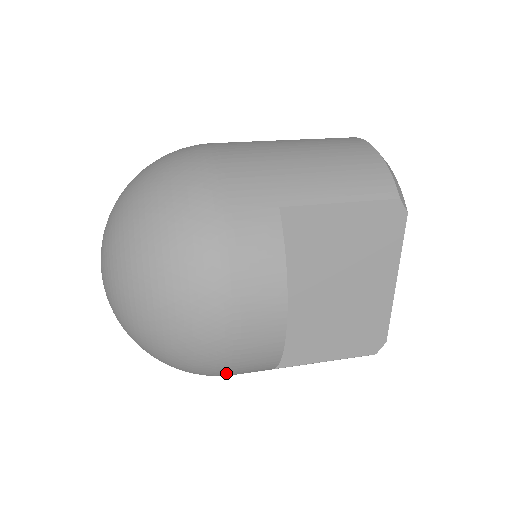
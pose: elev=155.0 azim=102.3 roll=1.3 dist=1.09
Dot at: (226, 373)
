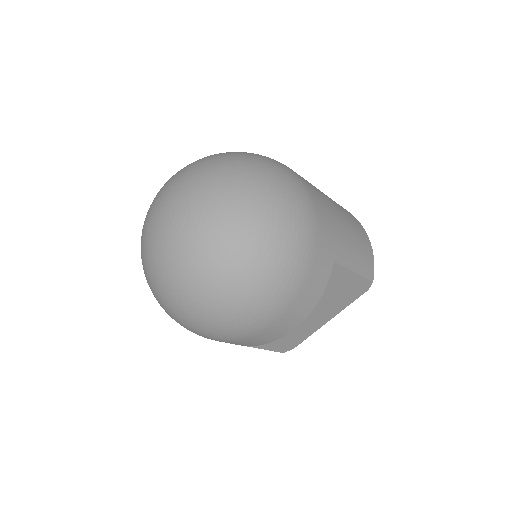
Dot at: (218, 340)
